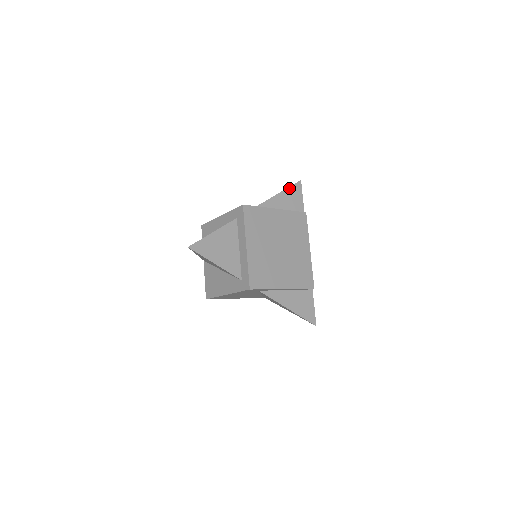
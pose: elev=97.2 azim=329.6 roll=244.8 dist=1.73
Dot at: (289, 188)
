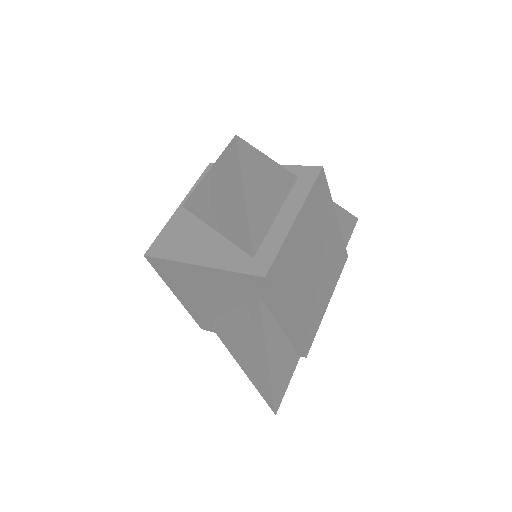
Dot at: (348, 213)
